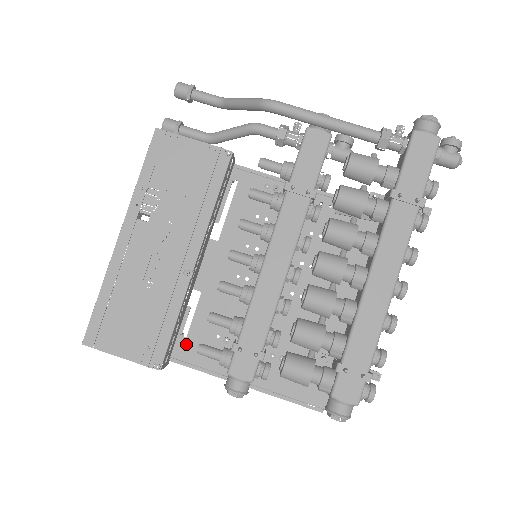
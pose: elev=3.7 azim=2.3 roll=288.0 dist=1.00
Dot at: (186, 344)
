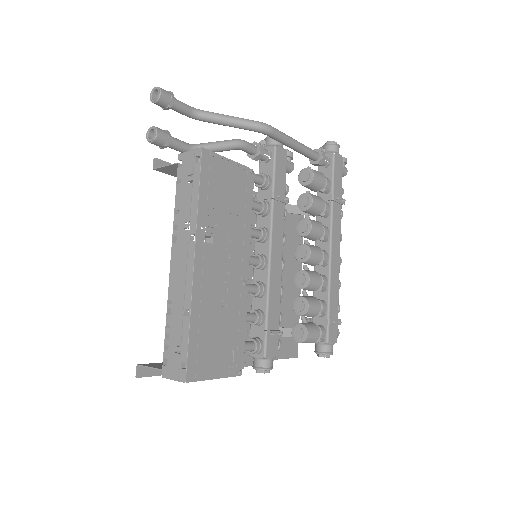
Dot at: occluded
